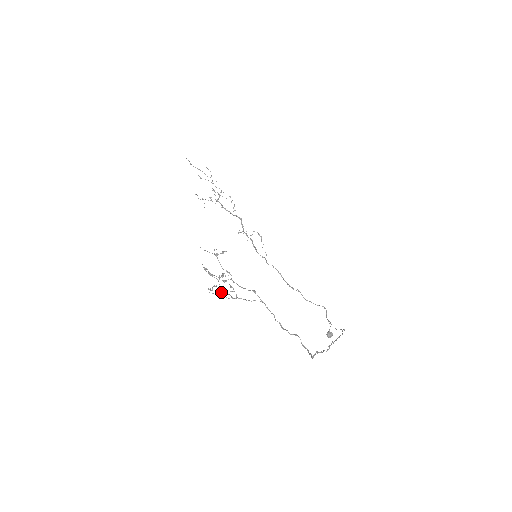
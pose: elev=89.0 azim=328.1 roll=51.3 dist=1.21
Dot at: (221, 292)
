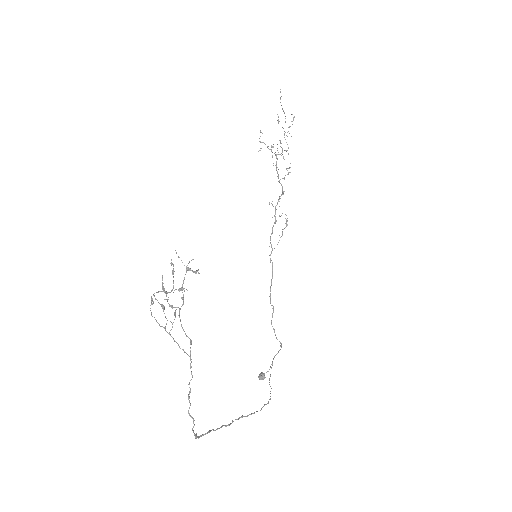
Dot at: (164, 307)
